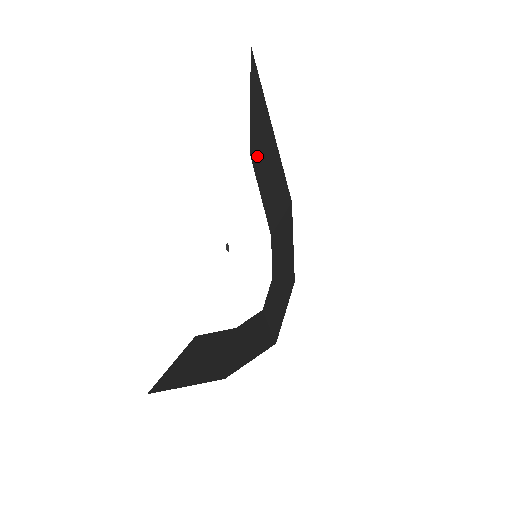
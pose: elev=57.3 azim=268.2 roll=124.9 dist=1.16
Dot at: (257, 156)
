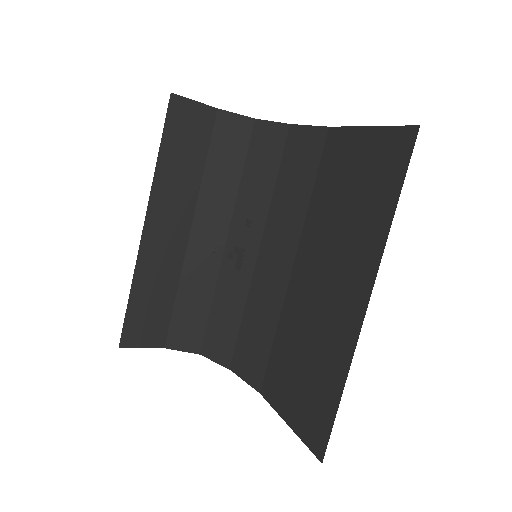
Dot at: (354, 251)
